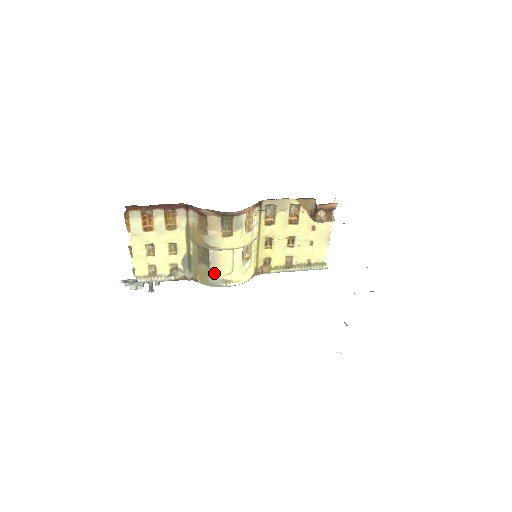
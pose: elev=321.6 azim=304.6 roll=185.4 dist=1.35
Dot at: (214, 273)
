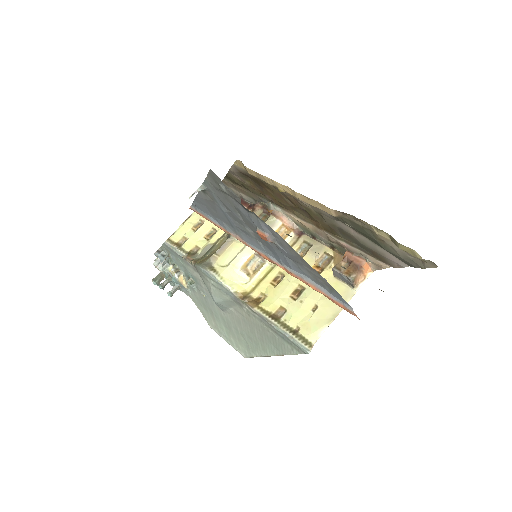
Dot at: (214, 258)
